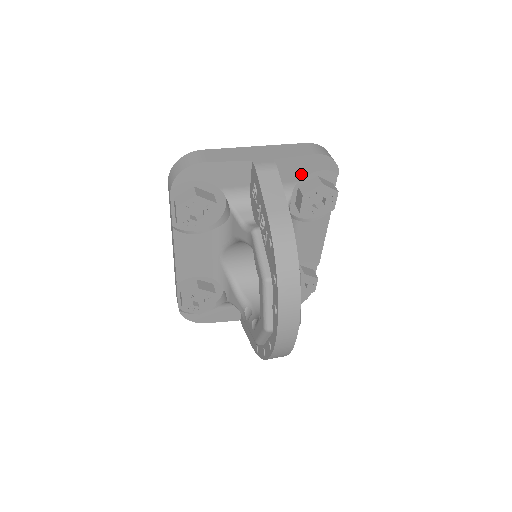
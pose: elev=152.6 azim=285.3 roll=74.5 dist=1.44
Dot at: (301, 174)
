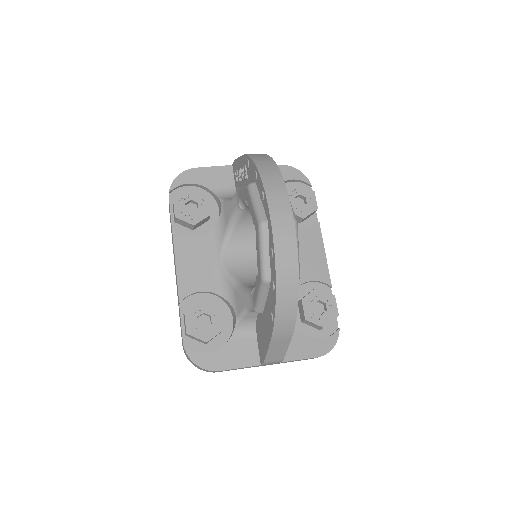
Dot at: occluded
